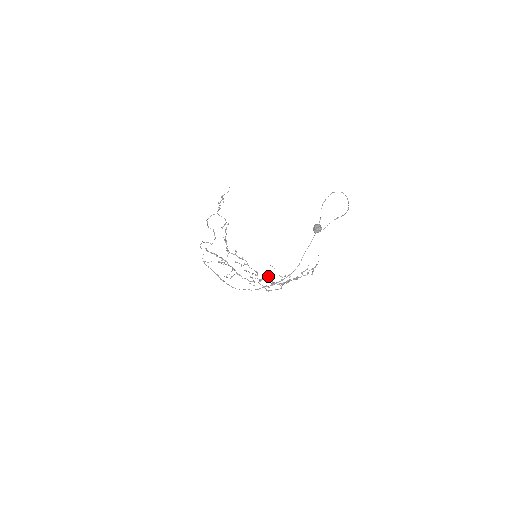
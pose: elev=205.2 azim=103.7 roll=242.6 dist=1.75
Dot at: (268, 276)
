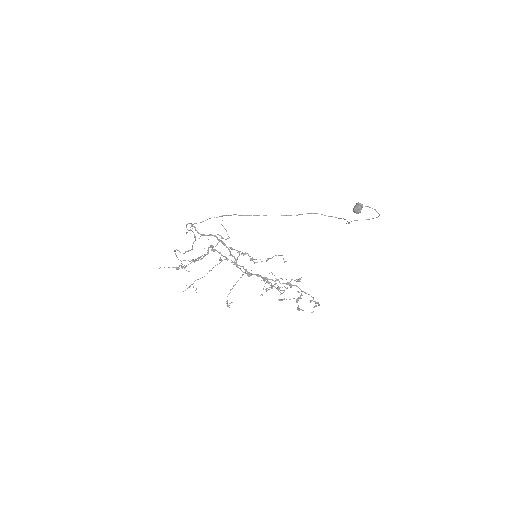
Dot at: (282, 255)
